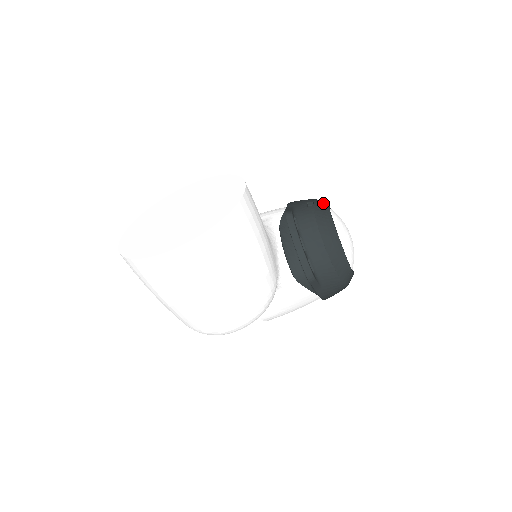
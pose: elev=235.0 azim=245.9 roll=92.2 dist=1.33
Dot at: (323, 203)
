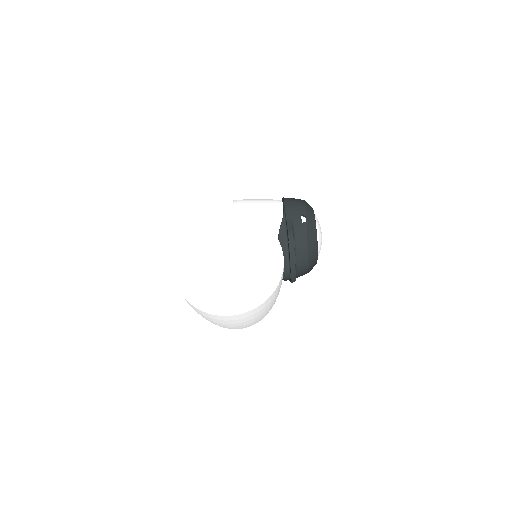
Dot at: (311, 214)
